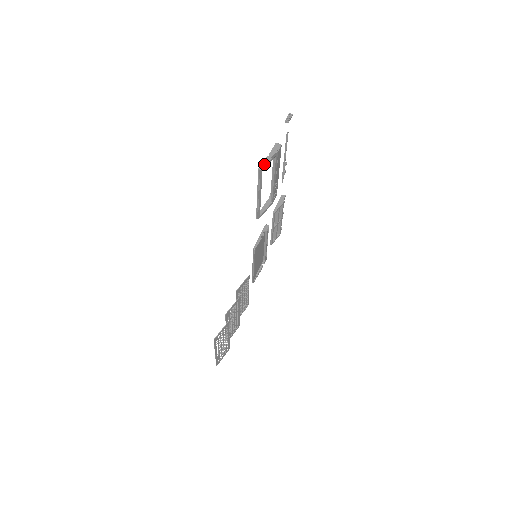
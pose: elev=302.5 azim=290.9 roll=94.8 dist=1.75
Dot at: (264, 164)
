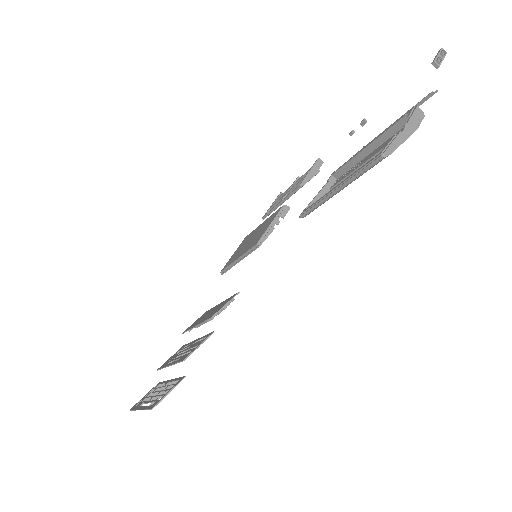
Dot at: (393, 148)
